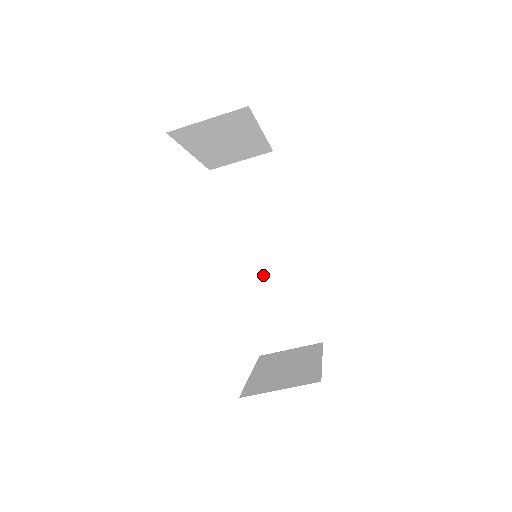
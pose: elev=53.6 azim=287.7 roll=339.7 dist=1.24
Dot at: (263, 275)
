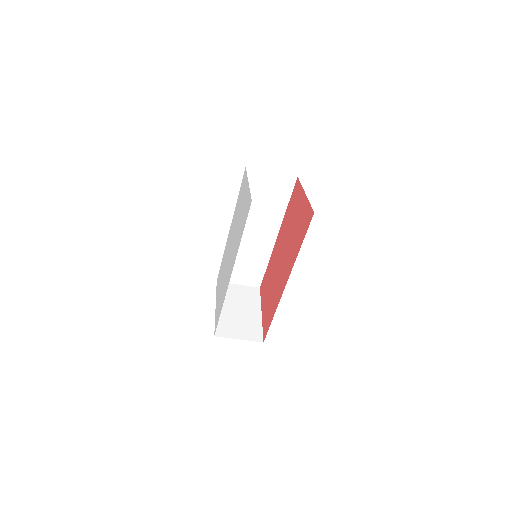
Dot at: (245, 243)
